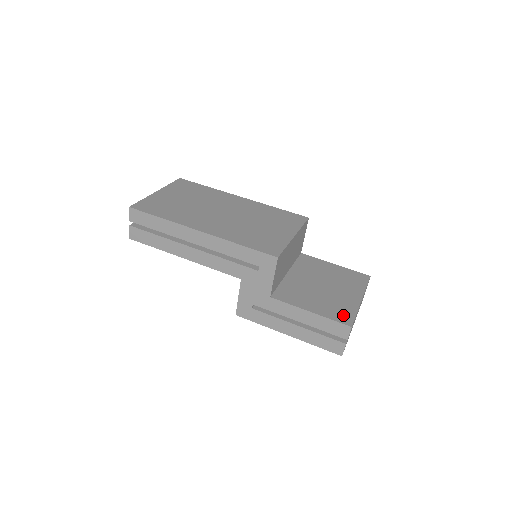
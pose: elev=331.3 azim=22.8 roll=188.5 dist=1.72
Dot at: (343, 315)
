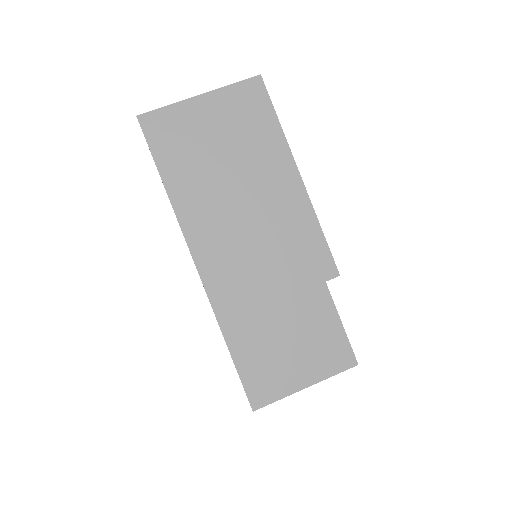
Dot at: (262, 393)
